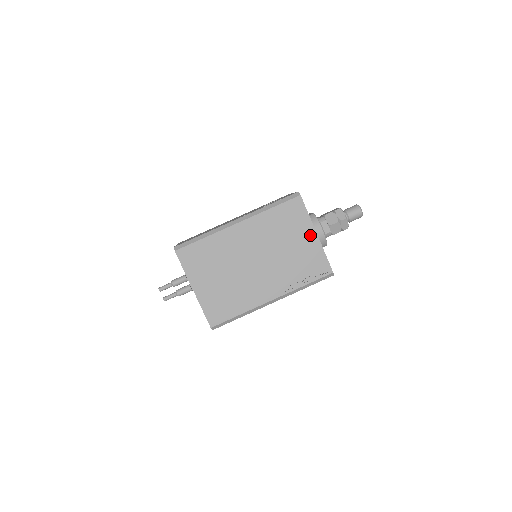
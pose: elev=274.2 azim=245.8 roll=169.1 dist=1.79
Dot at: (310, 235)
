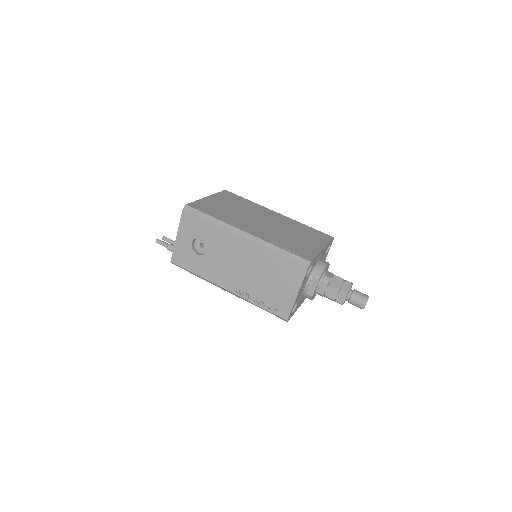
Dot at: (318, 245)
